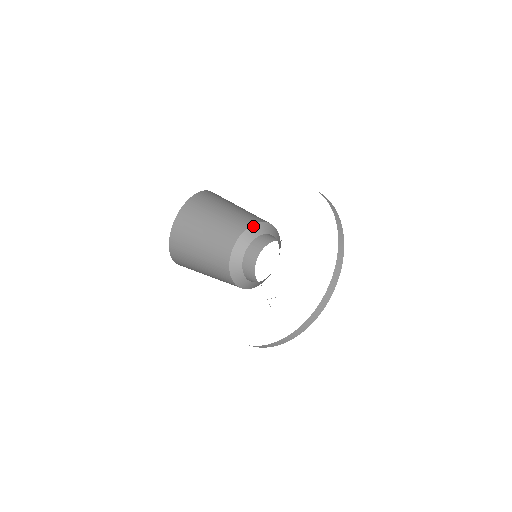
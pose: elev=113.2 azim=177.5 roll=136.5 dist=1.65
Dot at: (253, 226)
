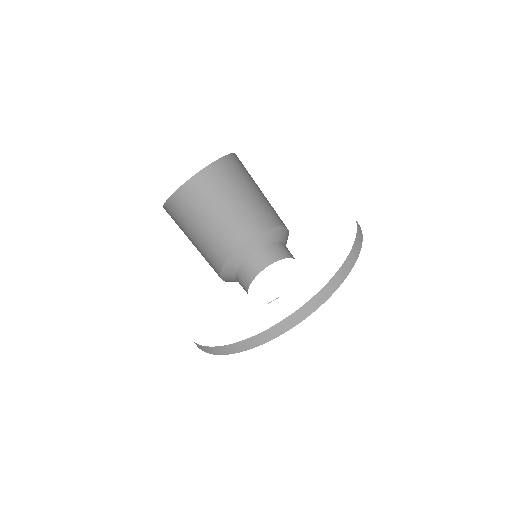
Dot at: (251, 240)
